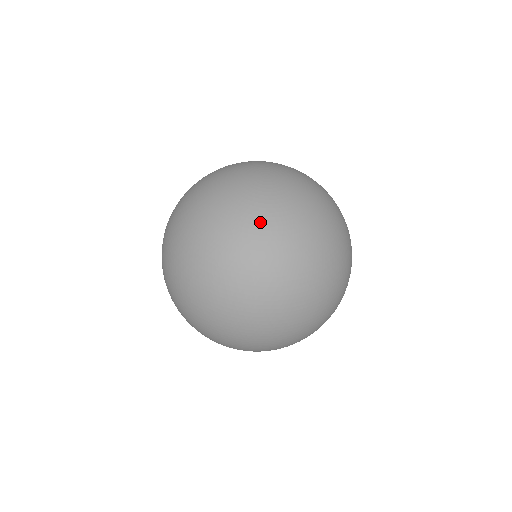
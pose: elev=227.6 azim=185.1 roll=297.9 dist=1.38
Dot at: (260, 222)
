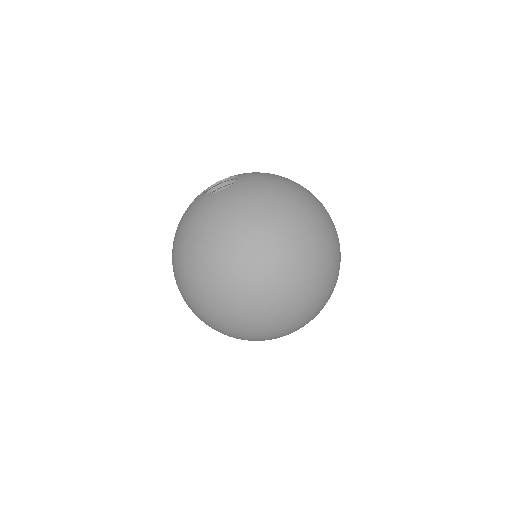
Dot at: (338, 256)
